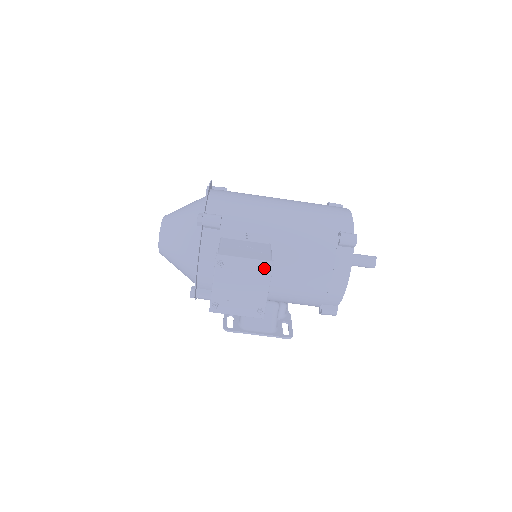
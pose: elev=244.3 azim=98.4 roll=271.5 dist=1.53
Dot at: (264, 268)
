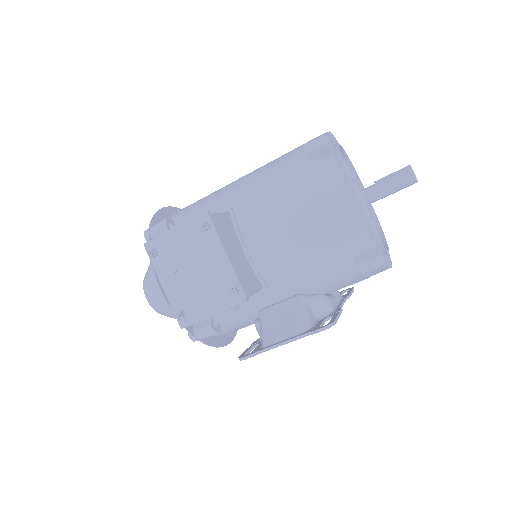
Dot at: (200, 226)
